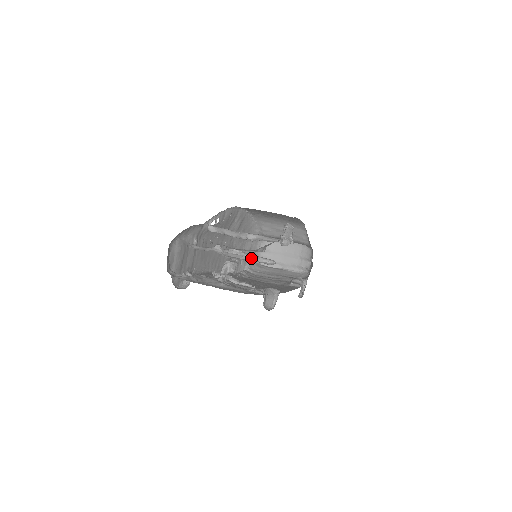
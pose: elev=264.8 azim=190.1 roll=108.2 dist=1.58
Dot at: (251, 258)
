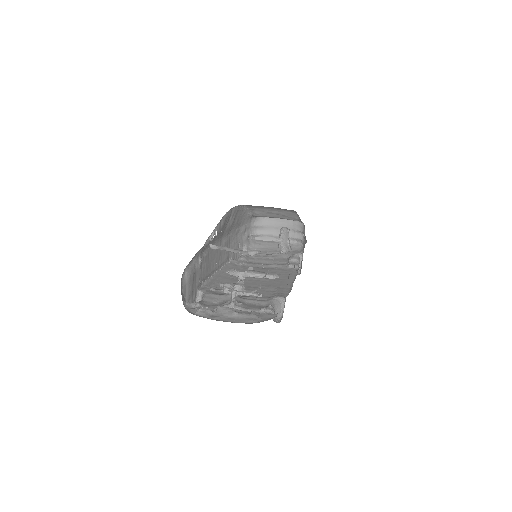
Dot at: occluded
